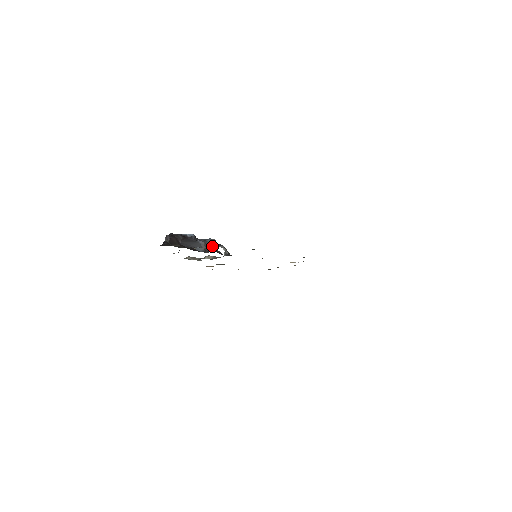
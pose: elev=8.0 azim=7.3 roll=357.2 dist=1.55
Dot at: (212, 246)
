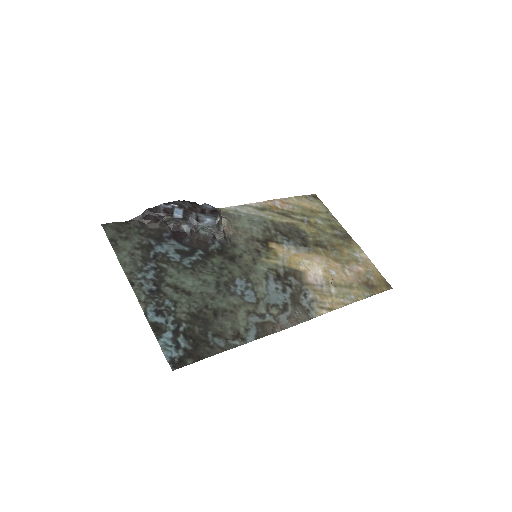
Dot at: (210, 226)
